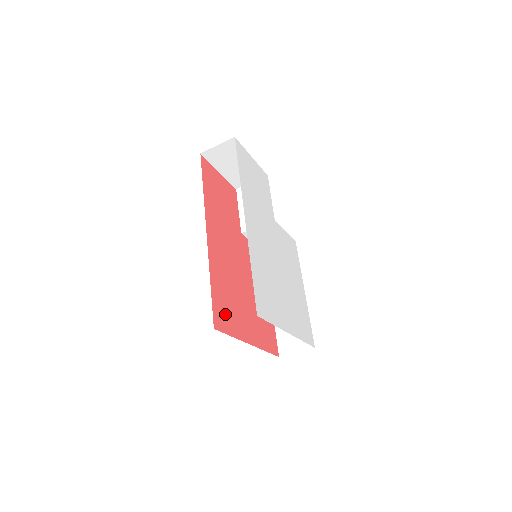
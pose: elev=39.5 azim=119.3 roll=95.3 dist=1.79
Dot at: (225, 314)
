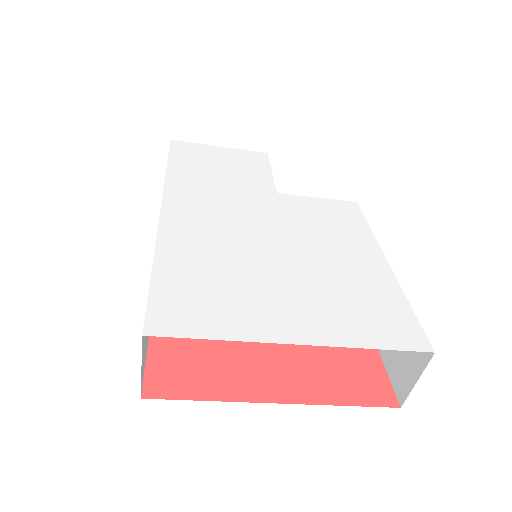
Dot at: (189, 367)
